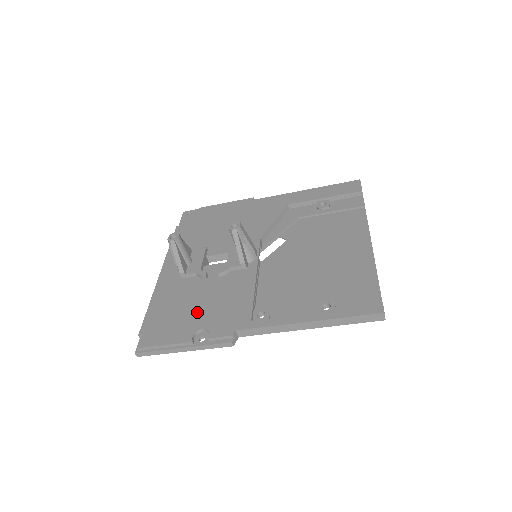
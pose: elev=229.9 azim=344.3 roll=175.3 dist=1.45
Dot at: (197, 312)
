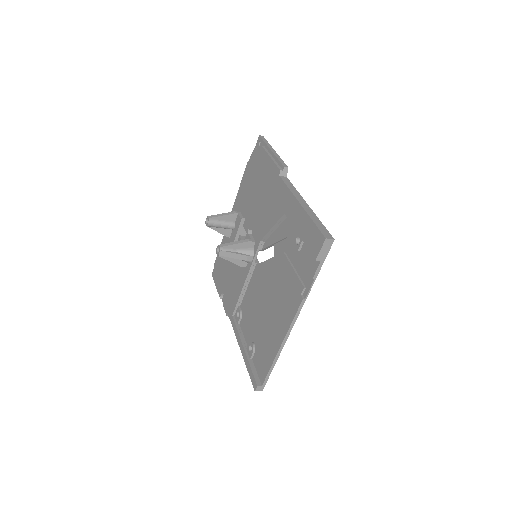
Dot at: (226, 278)
